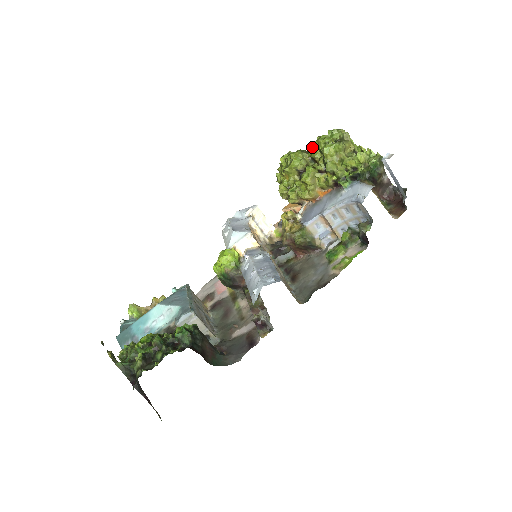
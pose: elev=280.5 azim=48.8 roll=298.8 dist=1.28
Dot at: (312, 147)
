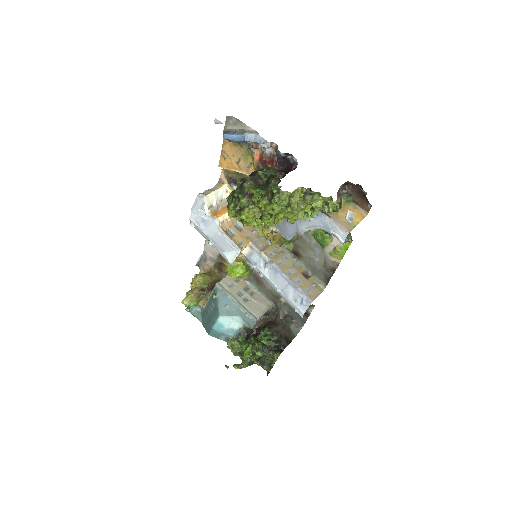
Dot at: (255, 199)
